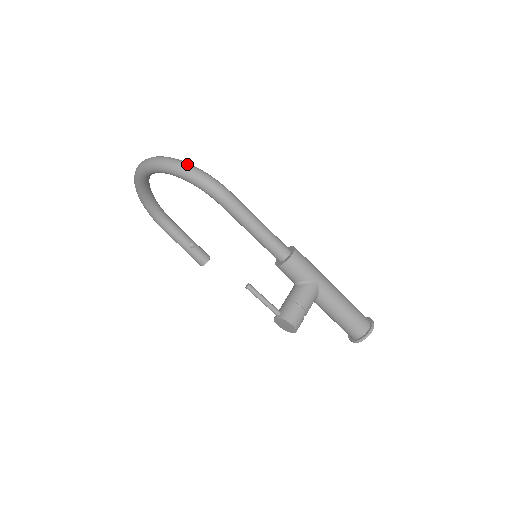
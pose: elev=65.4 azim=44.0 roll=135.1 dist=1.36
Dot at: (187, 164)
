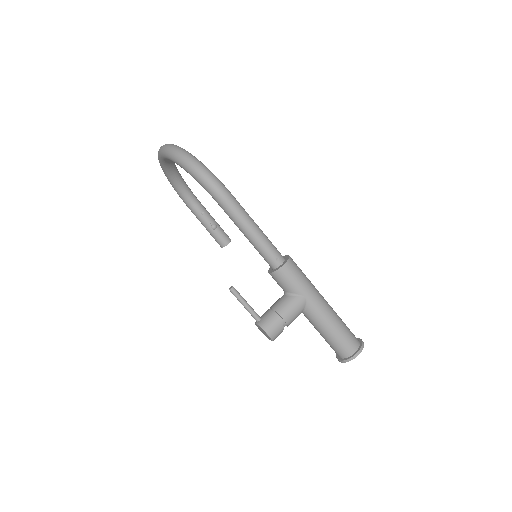
Dot at: (193, 159)
